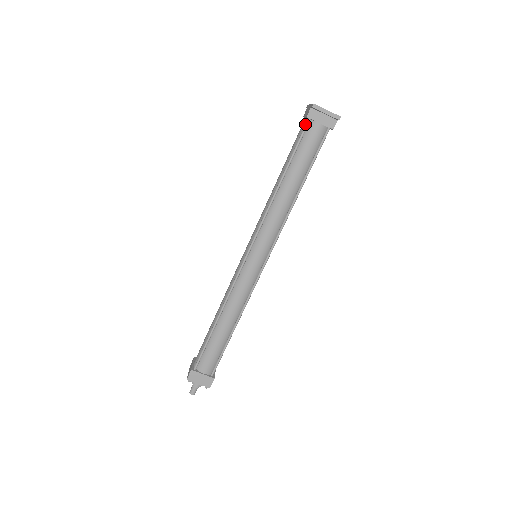
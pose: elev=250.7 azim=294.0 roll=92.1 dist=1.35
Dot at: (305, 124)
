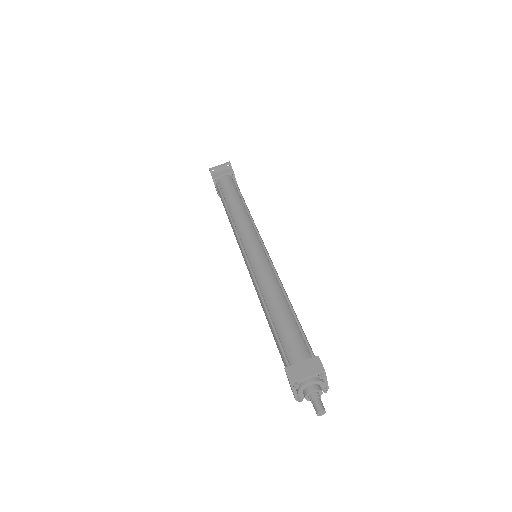
Dot at: (216, 183)
